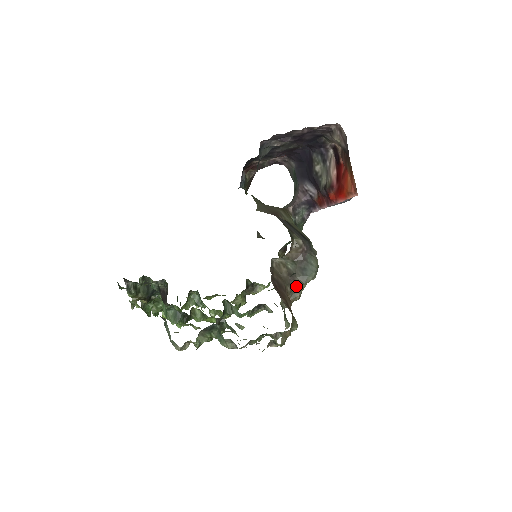
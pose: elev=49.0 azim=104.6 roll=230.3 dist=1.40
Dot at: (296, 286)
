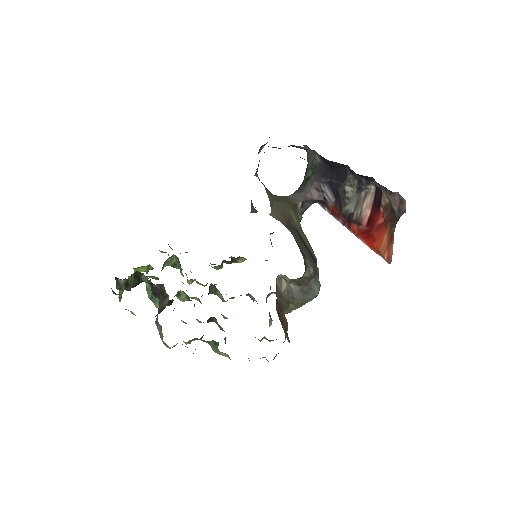
Dot at: (293, 303)
